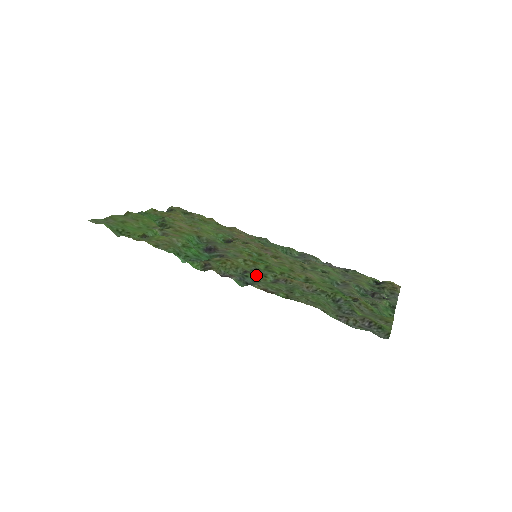
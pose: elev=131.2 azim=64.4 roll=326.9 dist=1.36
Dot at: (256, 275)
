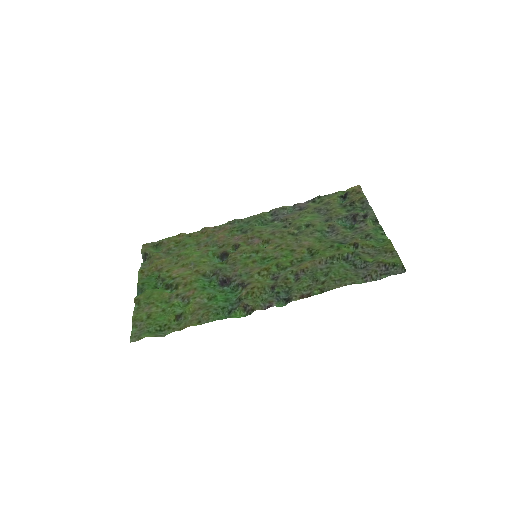
Dot at: (281, 284)
